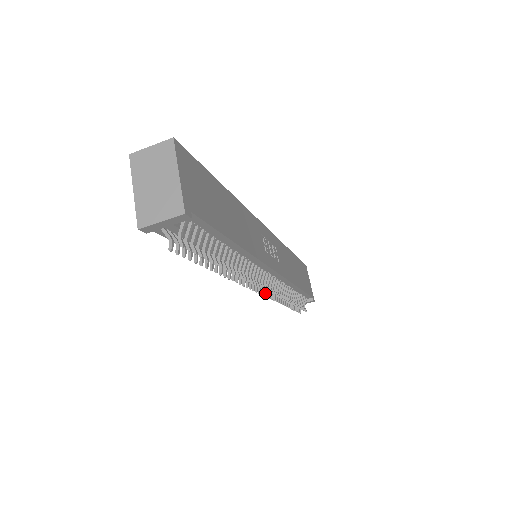
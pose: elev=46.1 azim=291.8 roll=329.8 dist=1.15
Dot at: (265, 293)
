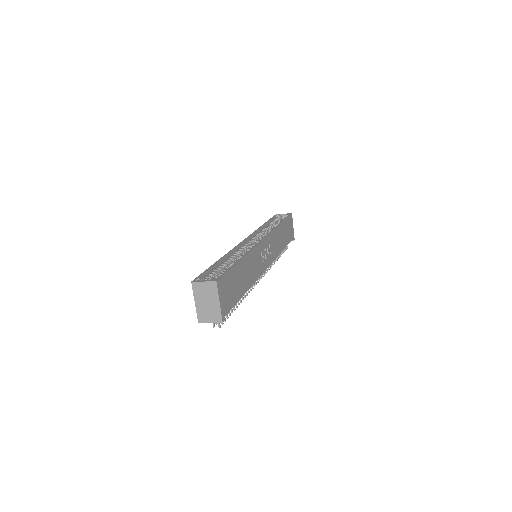
Dot at: occluded
